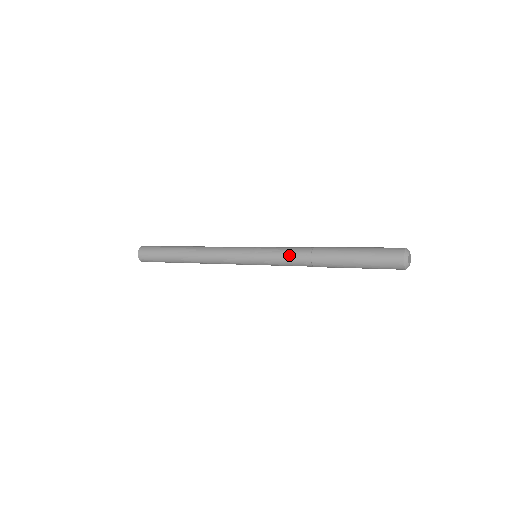
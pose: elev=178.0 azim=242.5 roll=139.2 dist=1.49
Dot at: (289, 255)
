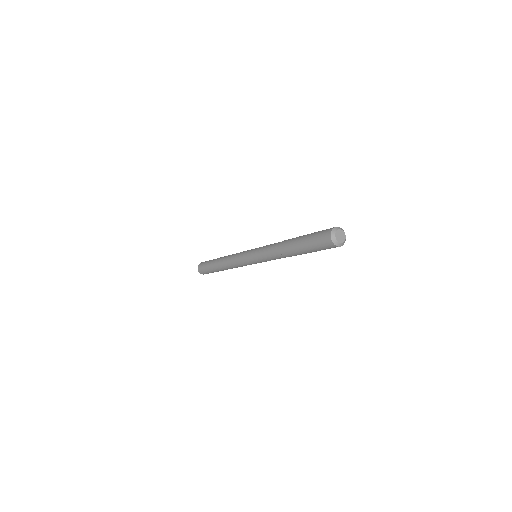
Dot at: (268, 249)
